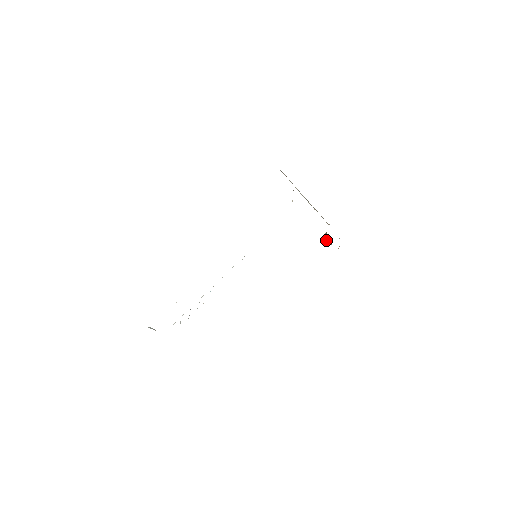
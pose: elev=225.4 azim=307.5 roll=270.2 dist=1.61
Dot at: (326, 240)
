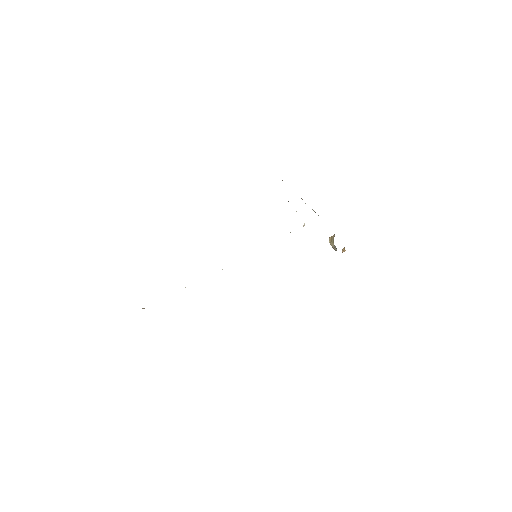
Dot at: (333, 248)
